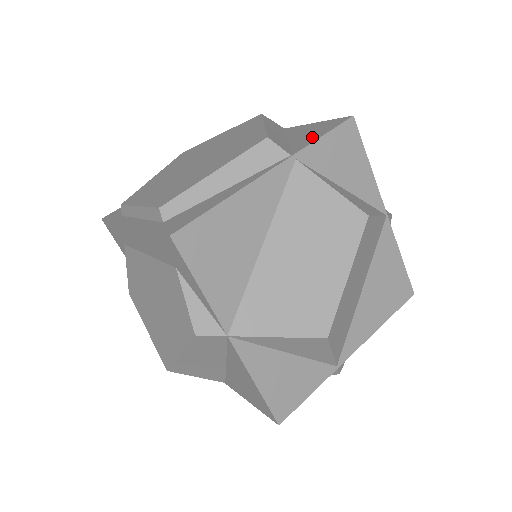
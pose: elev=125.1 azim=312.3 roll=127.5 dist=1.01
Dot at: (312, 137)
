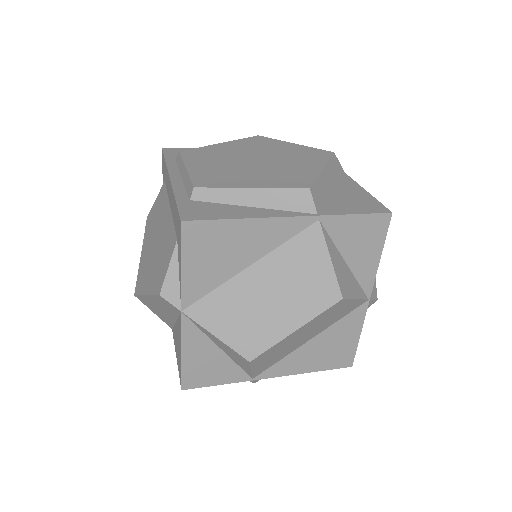
Dot at: (348, 208)
